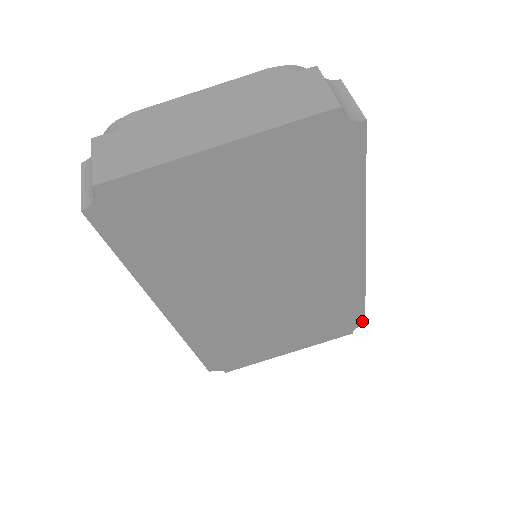
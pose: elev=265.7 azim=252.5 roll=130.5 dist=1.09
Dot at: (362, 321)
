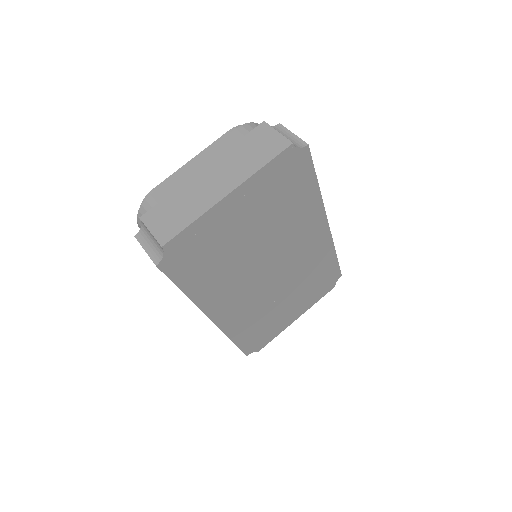
Dot at: (339, 274)
